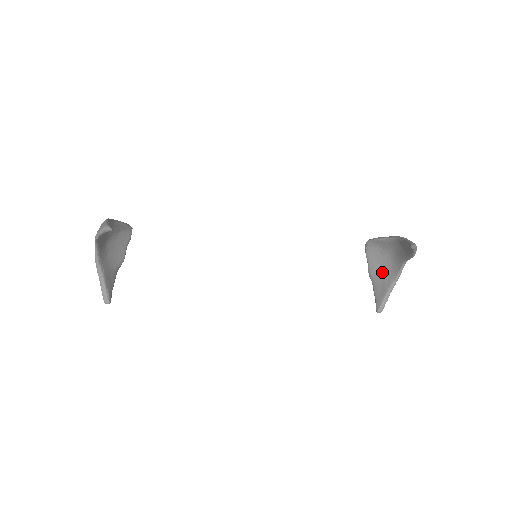
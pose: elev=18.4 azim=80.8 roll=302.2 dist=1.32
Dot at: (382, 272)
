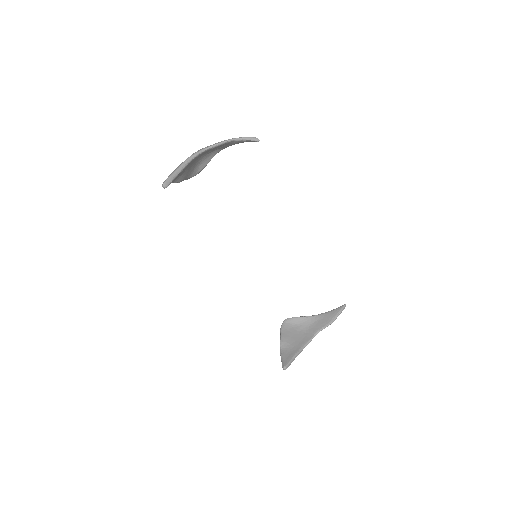
Dot at: (293, 341)
